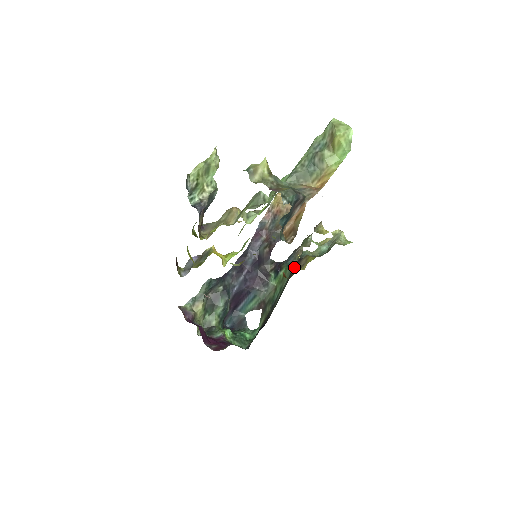
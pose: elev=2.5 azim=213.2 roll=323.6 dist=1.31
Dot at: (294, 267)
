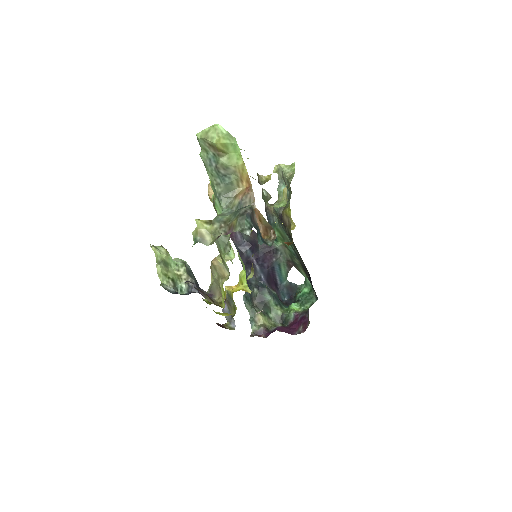
Dot at: (284, 228)
